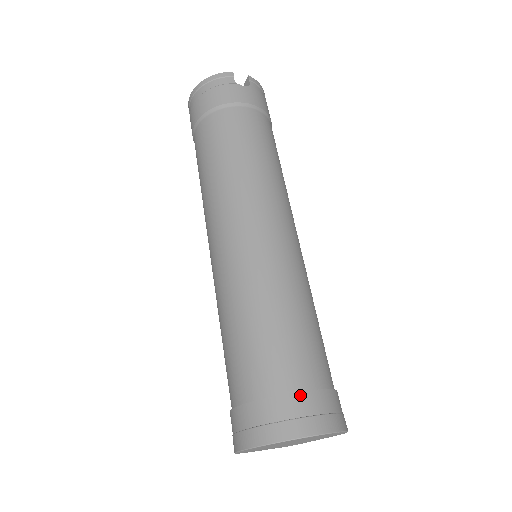
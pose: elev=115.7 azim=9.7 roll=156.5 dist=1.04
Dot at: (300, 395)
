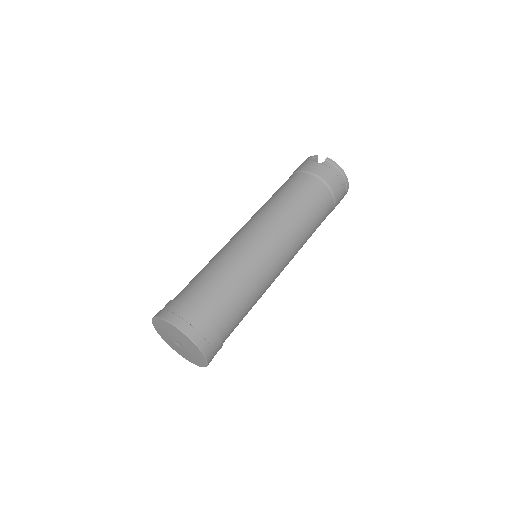
Dot at: (178, 302)
